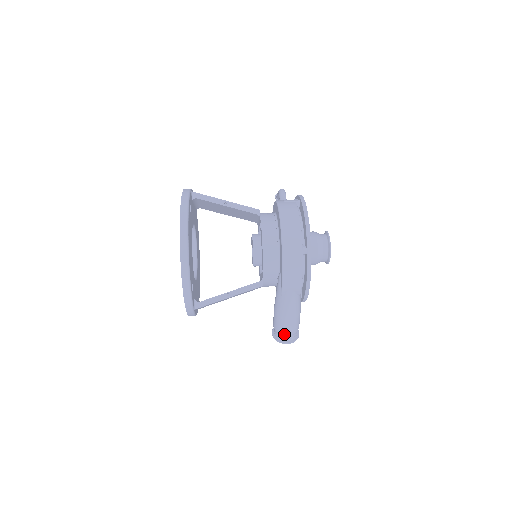
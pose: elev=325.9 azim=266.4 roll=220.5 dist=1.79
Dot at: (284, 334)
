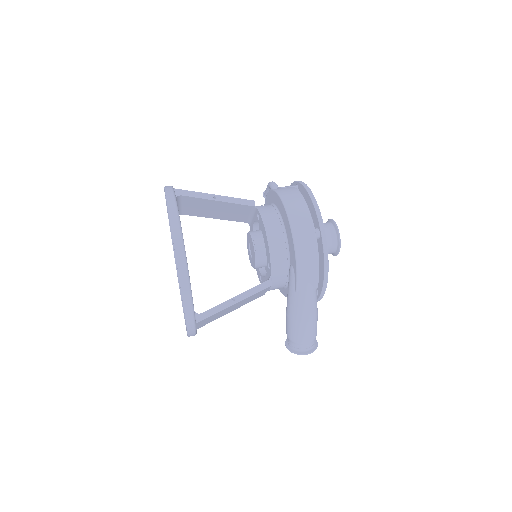
Dot at: (302, 342)
